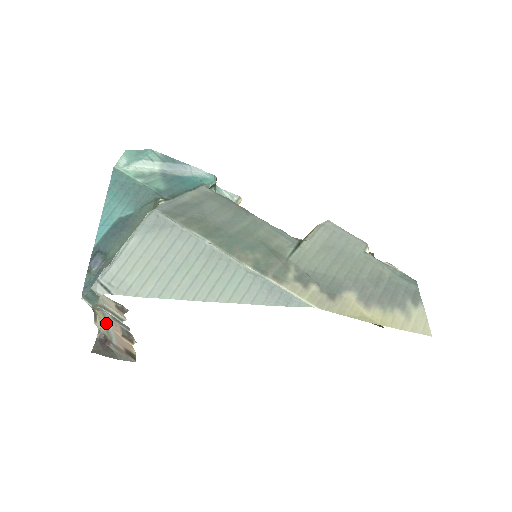
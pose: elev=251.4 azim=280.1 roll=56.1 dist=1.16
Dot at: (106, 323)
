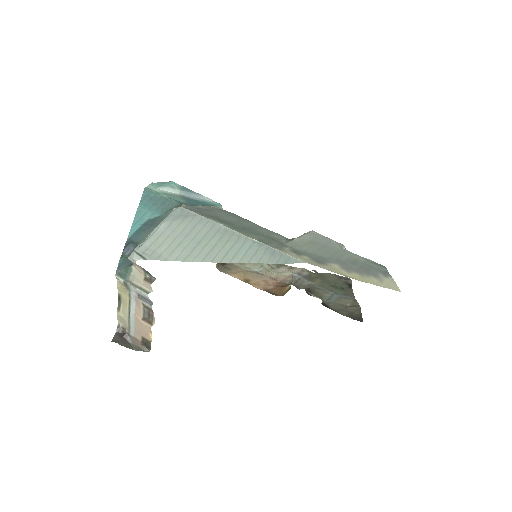
Dot at: (130, 307)
